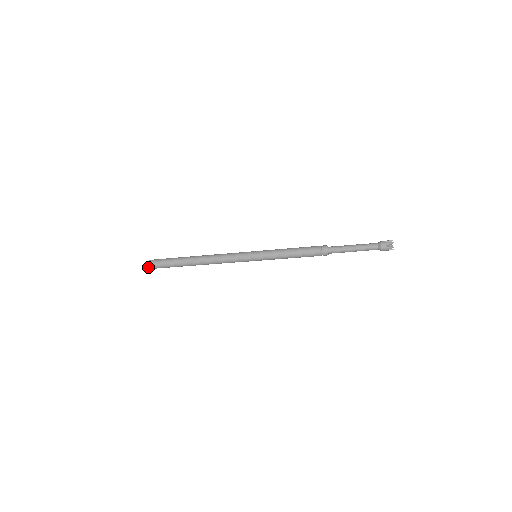
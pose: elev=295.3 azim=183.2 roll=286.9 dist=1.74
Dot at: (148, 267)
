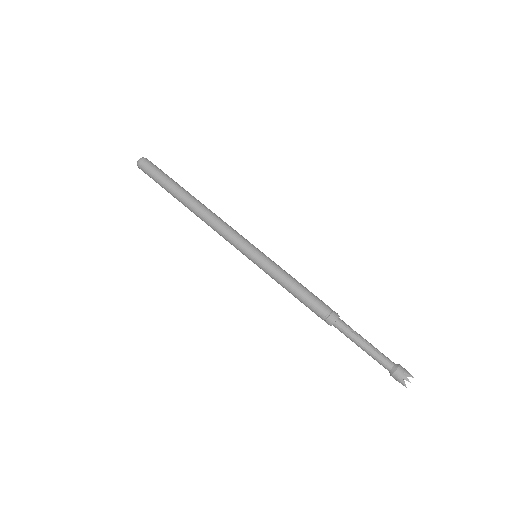
Dot at: (137, 165)
